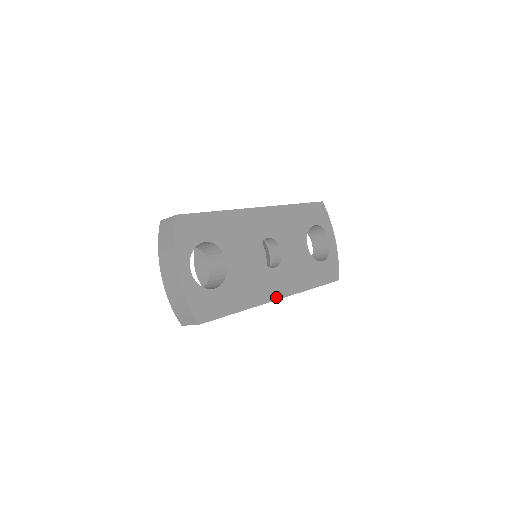
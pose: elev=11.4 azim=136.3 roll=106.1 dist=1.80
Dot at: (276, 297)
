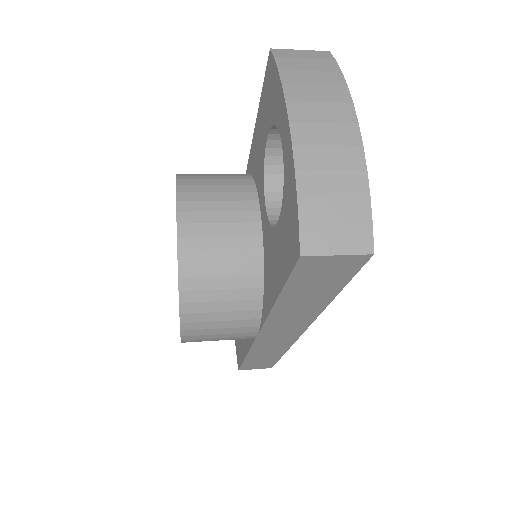
Dot at: occluded
